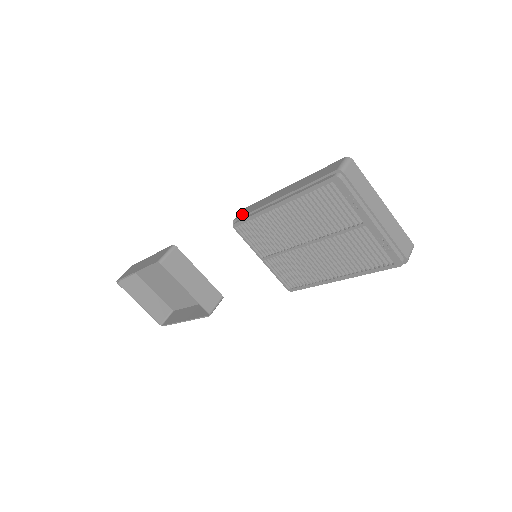
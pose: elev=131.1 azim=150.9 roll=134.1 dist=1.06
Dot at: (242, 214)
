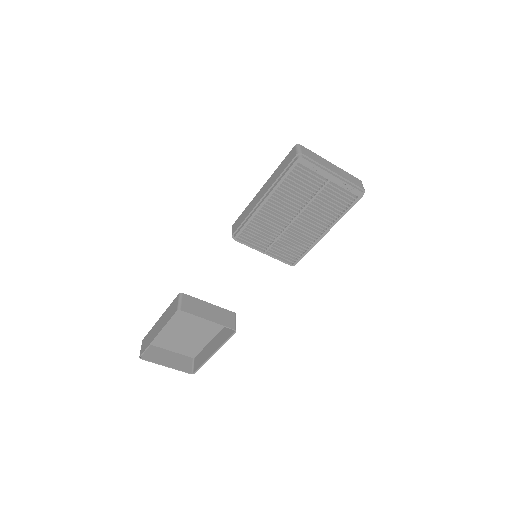
Dot at: (236, 227)
